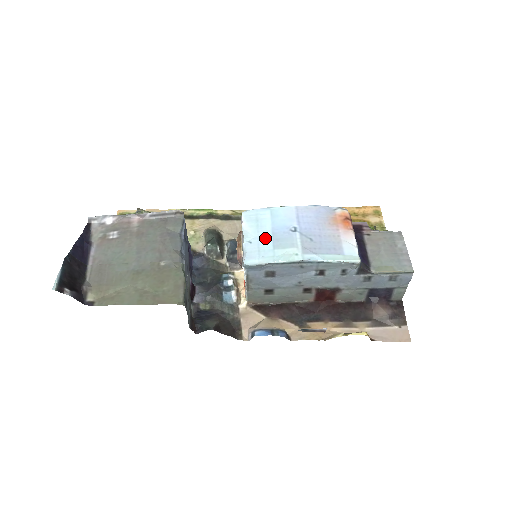
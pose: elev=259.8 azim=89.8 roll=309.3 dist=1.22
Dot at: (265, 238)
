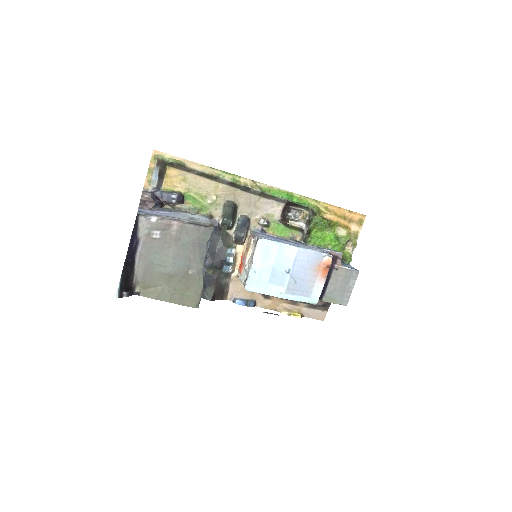
Dot at: (266, 272)
